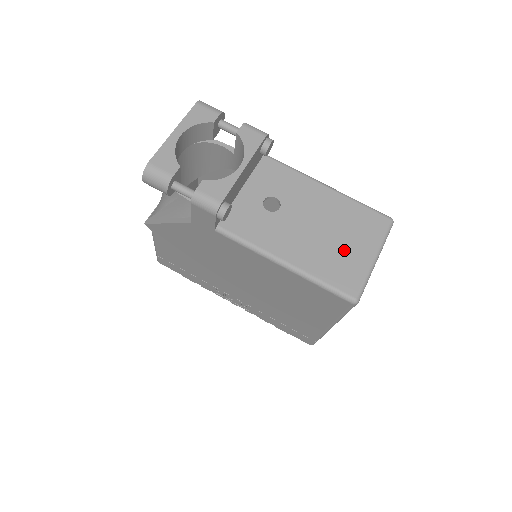
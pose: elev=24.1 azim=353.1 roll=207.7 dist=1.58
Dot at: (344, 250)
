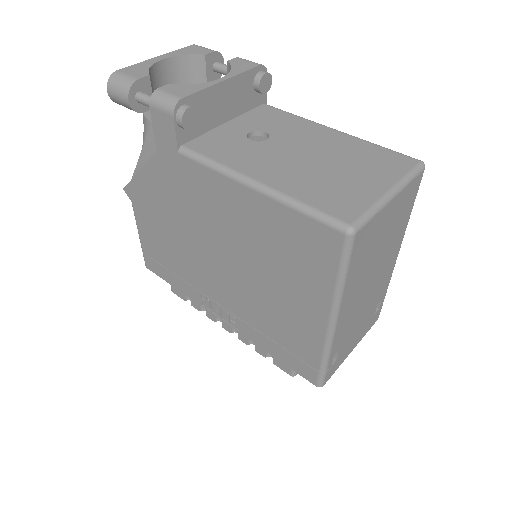
Dot at: (344, 179)
